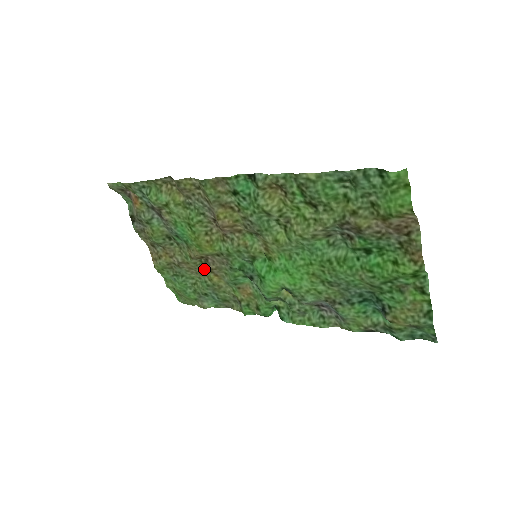
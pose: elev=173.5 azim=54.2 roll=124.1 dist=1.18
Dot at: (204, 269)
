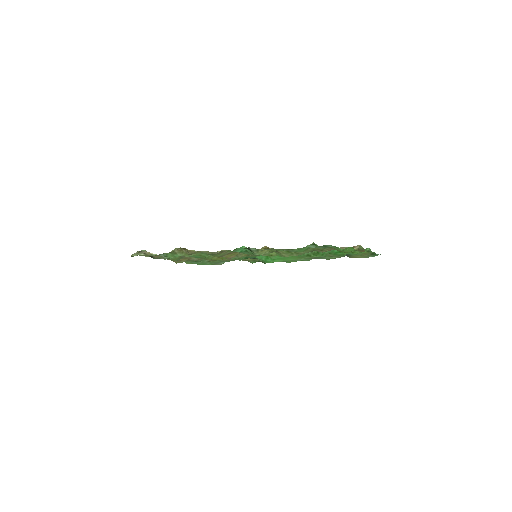
Dot at: occluded
